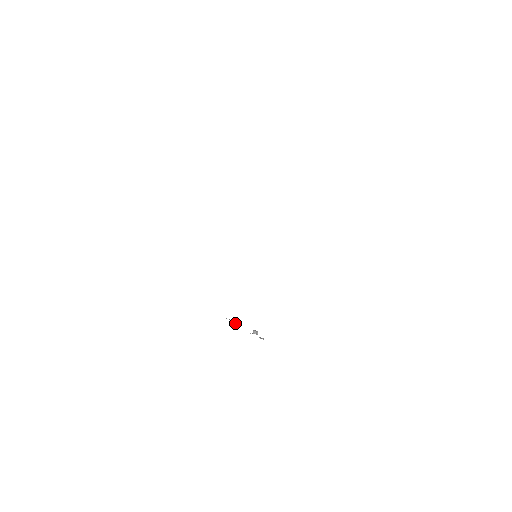
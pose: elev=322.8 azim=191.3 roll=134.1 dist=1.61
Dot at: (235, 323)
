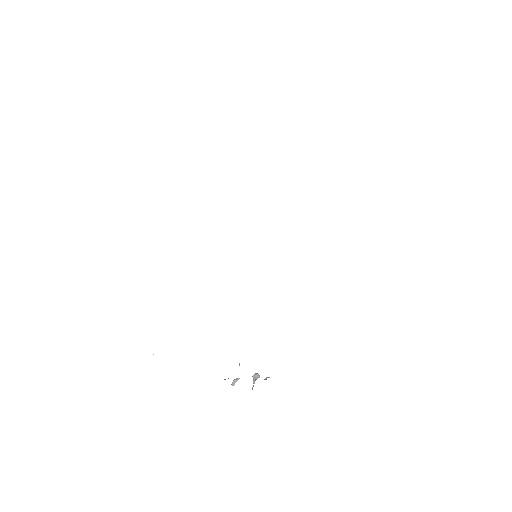
Dot at: (235, 379)
